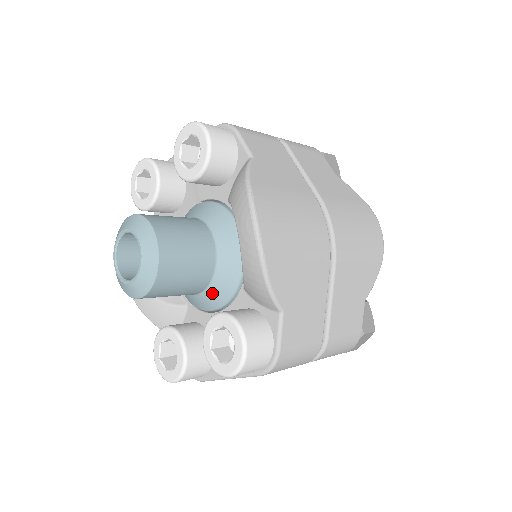
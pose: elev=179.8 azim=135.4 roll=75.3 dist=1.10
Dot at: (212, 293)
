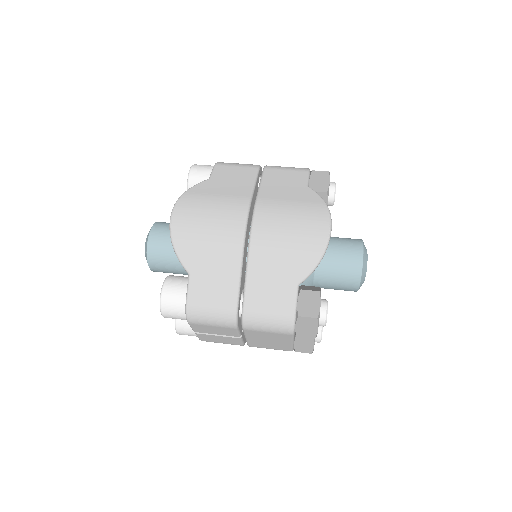
Dot at: occluded
